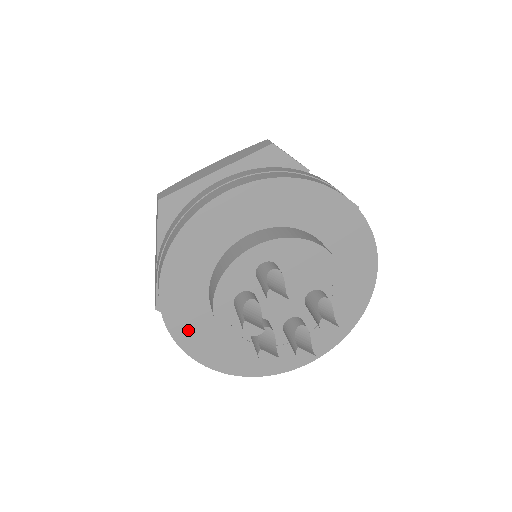
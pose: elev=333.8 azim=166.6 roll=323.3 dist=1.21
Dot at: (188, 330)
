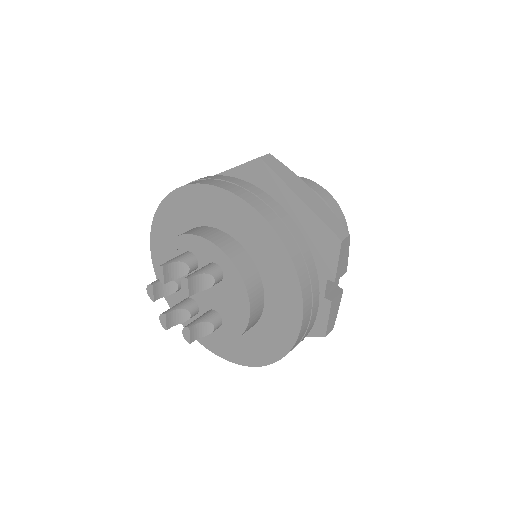
Dot at: (166, 221)
